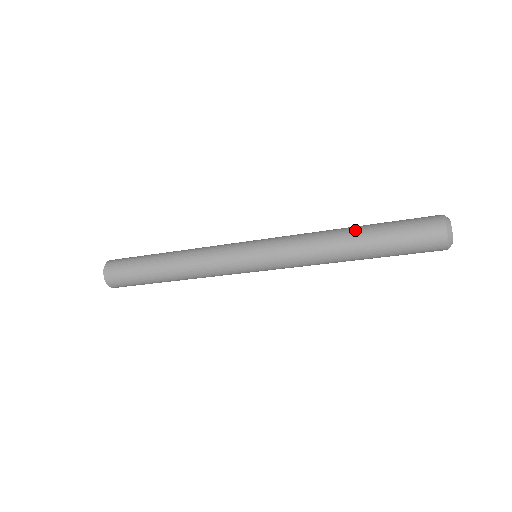
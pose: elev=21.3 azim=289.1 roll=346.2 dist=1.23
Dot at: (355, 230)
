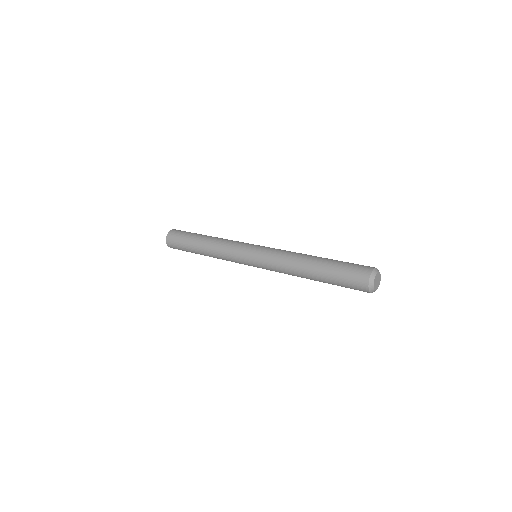
Dot at: (312, 269)
